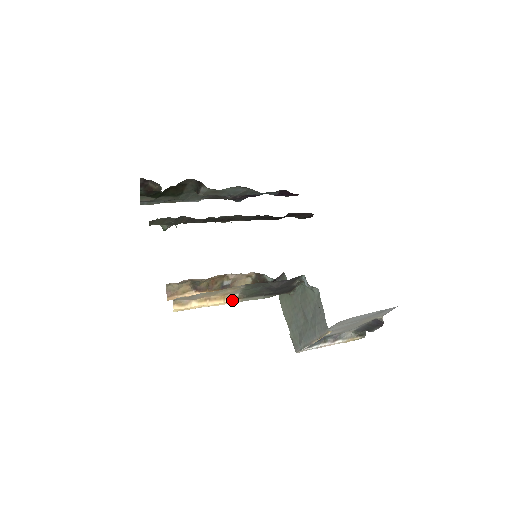
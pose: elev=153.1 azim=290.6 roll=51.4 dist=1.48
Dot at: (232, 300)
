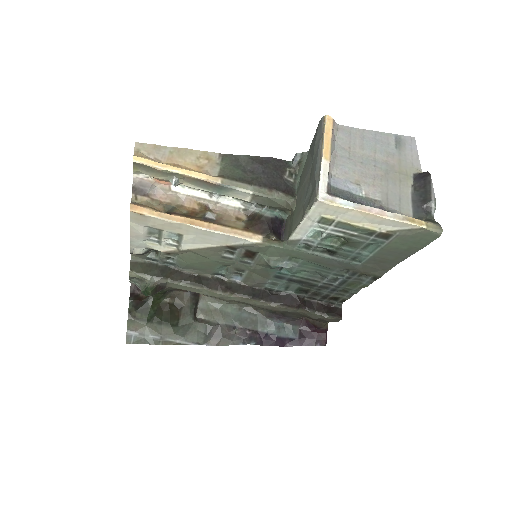
Dot at: (209, 176)
